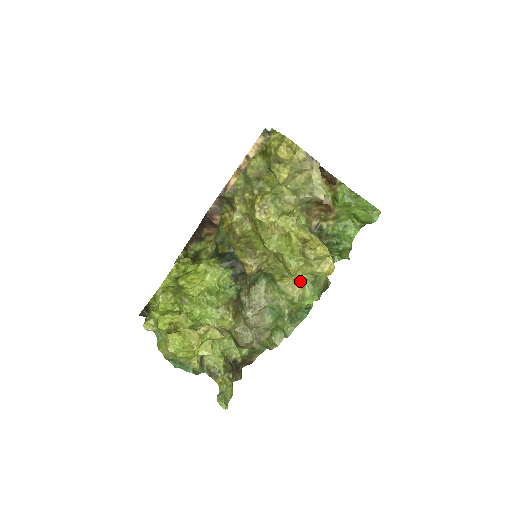
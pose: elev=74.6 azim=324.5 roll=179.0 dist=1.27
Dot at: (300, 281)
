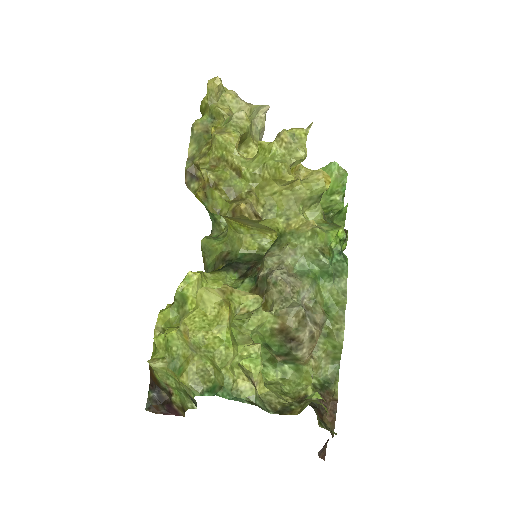
Dot at: occluded
